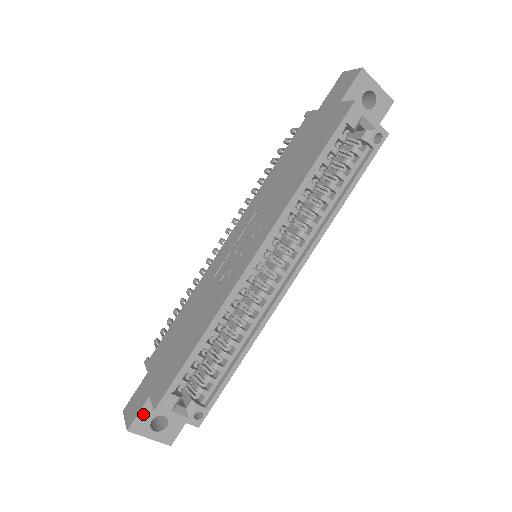
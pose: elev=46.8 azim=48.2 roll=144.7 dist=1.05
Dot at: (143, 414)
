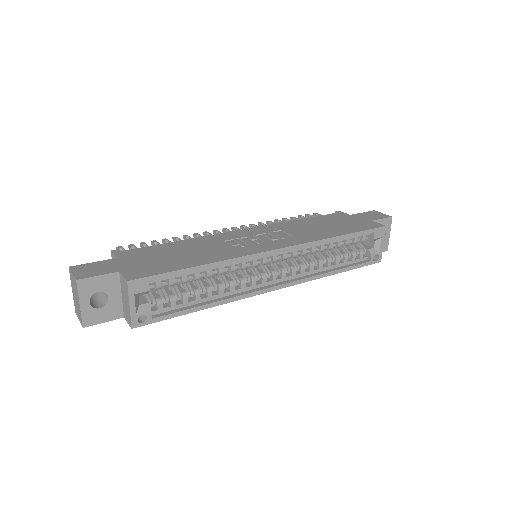
Dot at: (100, 280)
